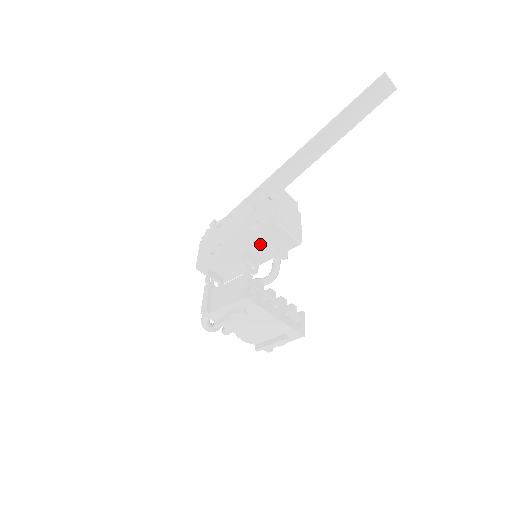
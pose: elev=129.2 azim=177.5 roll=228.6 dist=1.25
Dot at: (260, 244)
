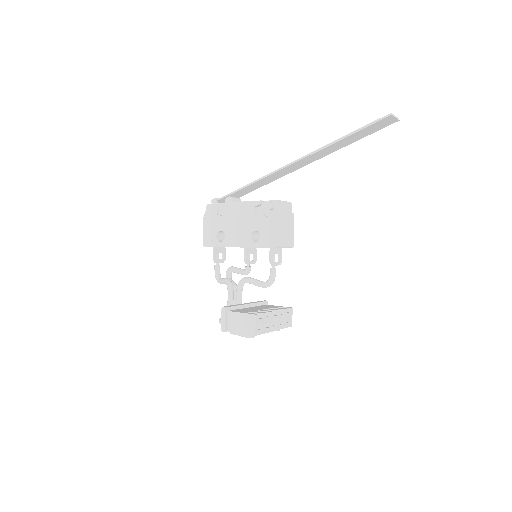
Dot at: occluded
